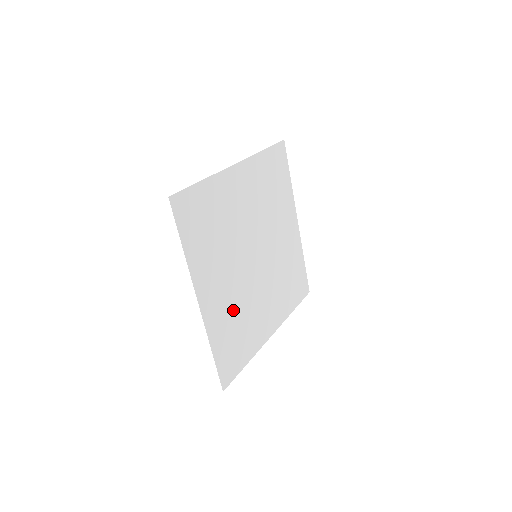
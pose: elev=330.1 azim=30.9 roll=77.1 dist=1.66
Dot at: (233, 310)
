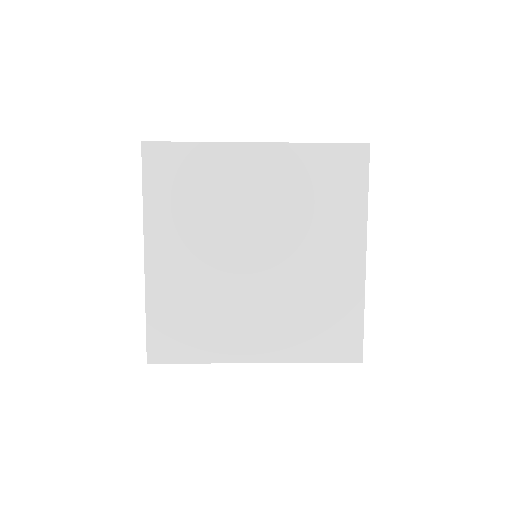
Dot at: (194, 292)
